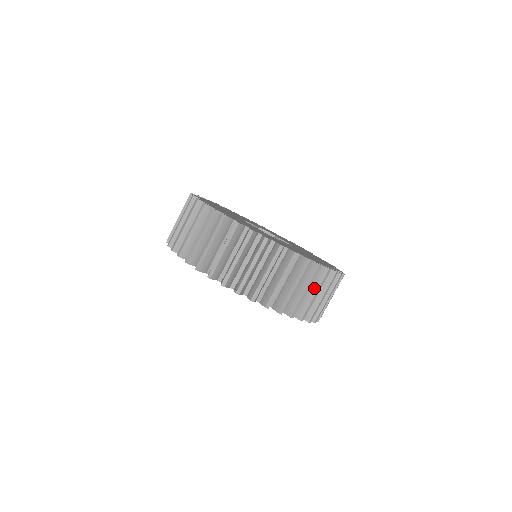
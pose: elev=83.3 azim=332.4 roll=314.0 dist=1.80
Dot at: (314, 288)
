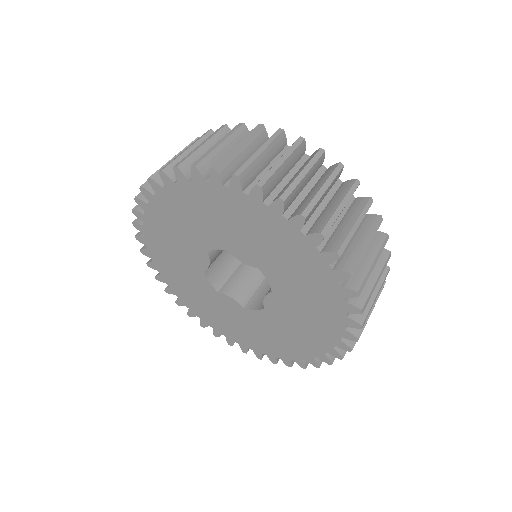
Dot at: occluded
